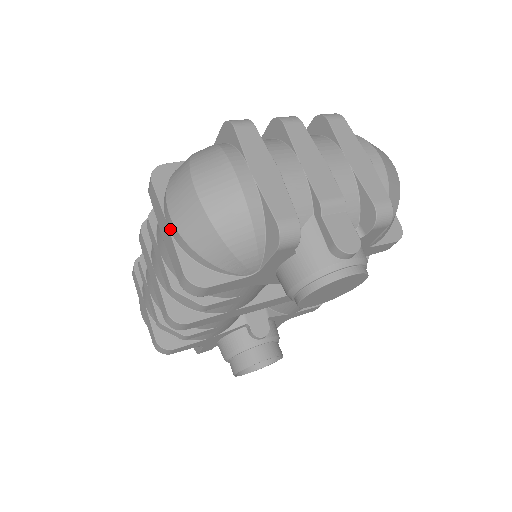
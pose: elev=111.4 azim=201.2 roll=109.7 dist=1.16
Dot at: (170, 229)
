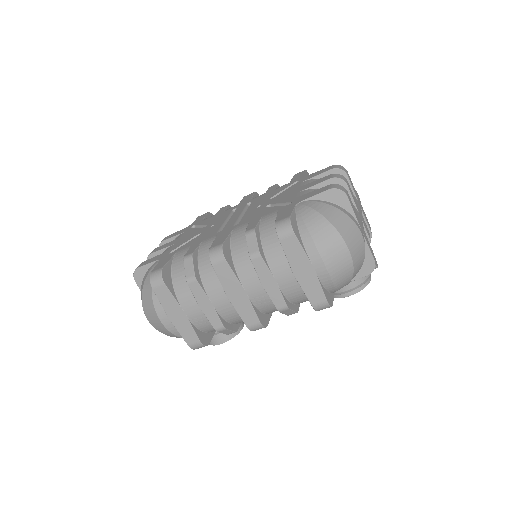
Dot at: (318, 272)
